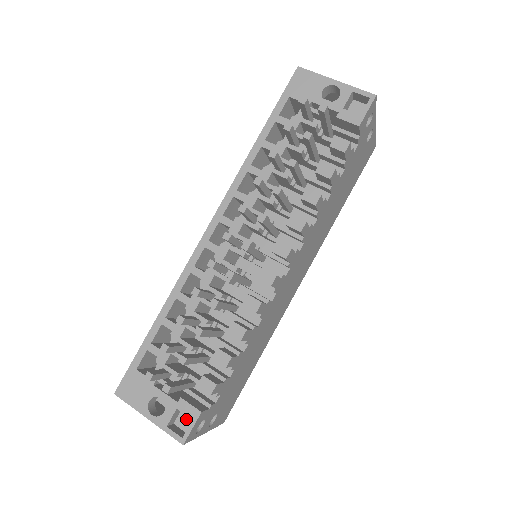
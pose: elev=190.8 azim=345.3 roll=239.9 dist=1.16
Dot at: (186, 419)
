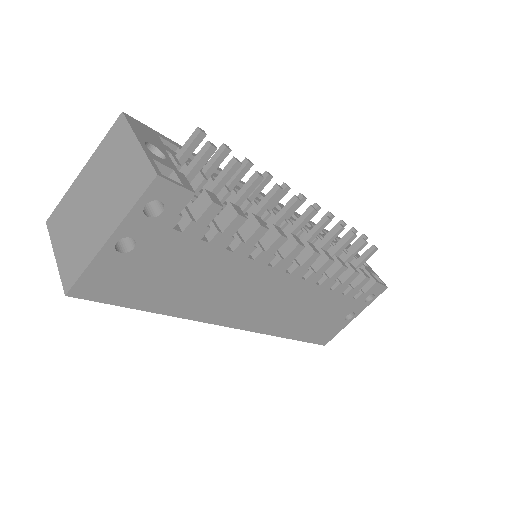
Dot at: occluded
